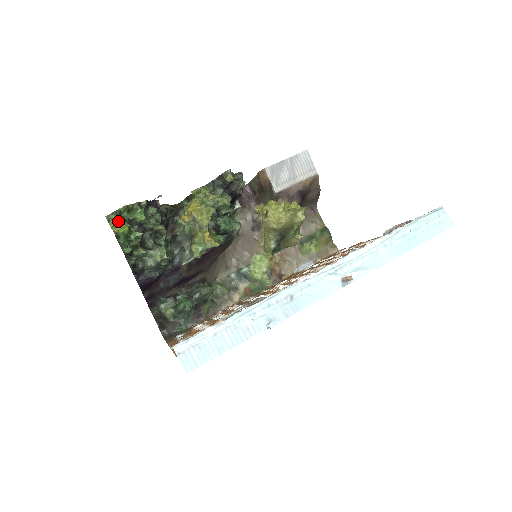
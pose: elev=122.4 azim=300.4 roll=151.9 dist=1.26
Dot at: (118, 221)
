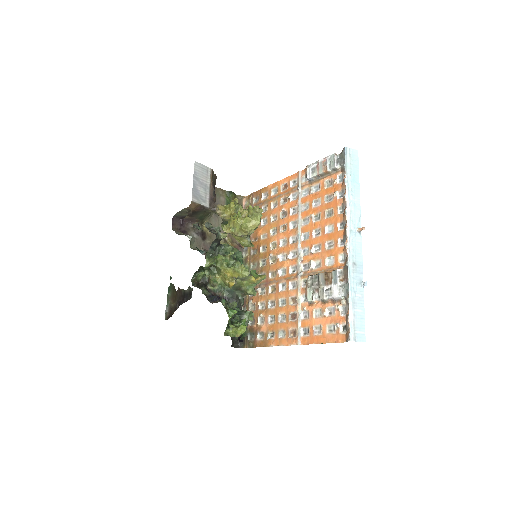
Dot at: (235, 329)
